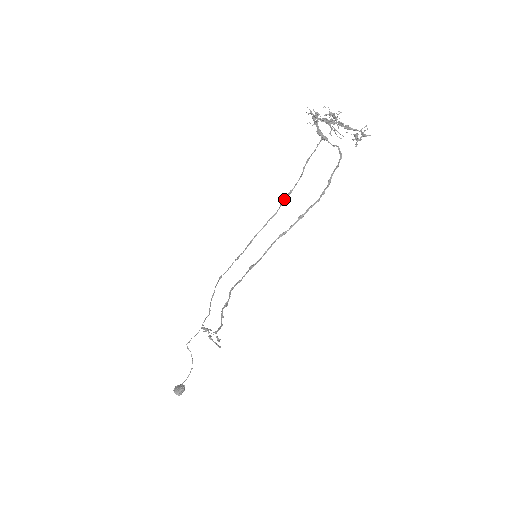
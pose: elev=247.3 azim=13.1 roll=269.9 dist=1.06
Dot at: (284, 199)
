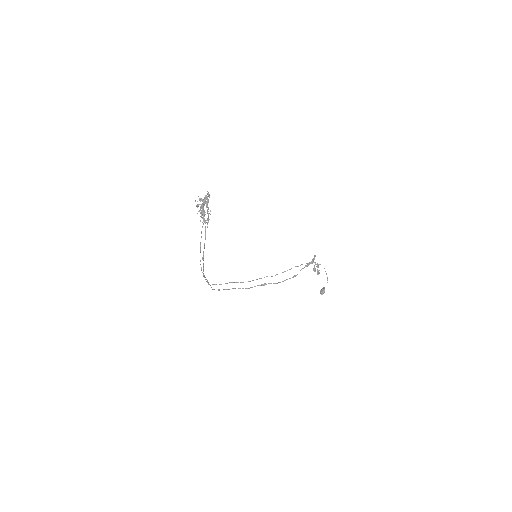
Dot at: occluded
